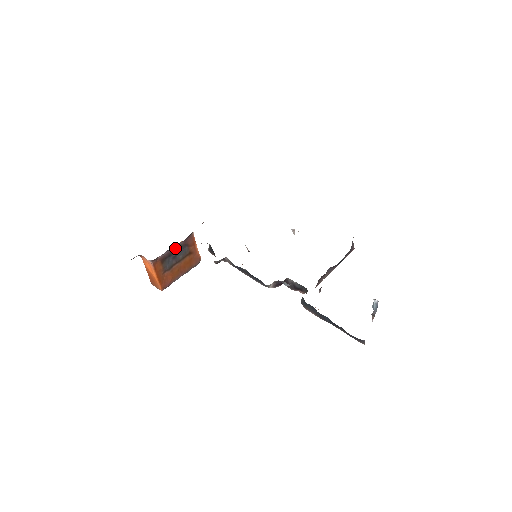
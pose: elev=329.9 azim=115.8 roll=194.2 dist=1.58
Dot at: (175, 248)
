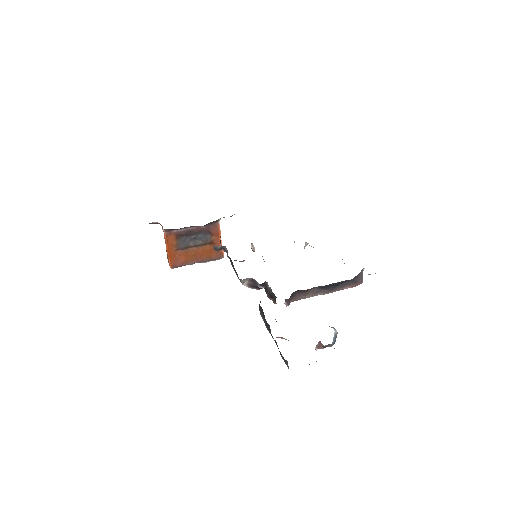
Dot at: (195, 229)
